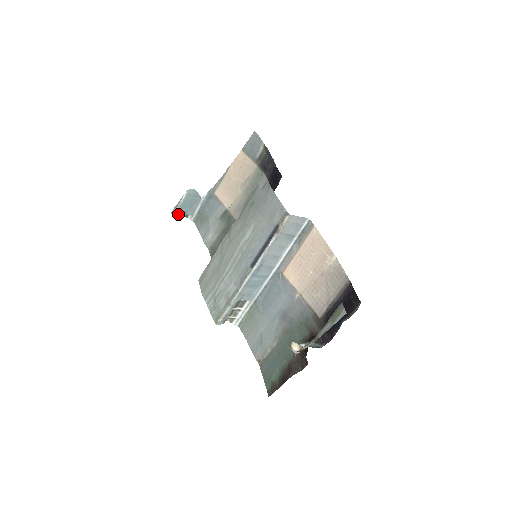
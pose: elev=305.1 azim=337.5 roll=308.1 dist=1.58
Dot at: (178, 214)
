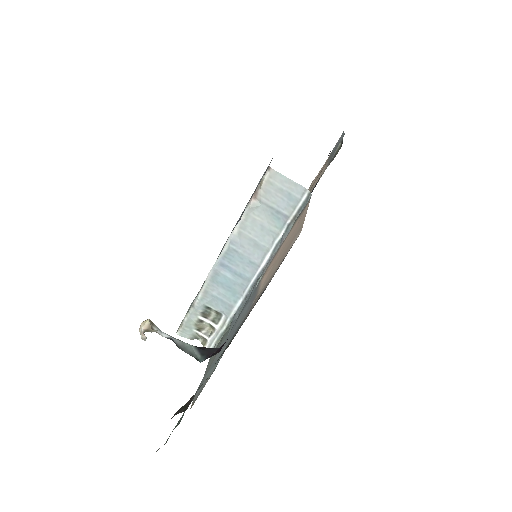
Dot at: occluded
